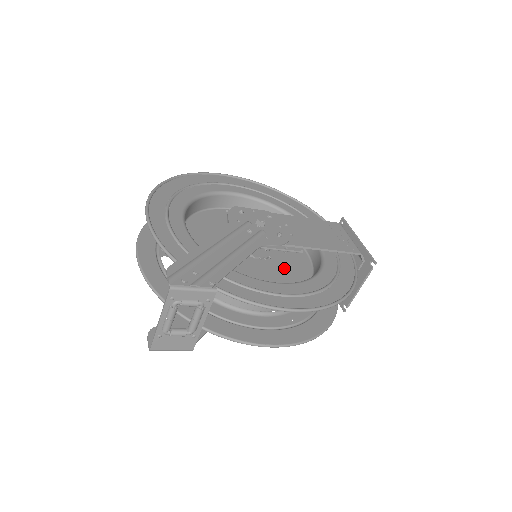
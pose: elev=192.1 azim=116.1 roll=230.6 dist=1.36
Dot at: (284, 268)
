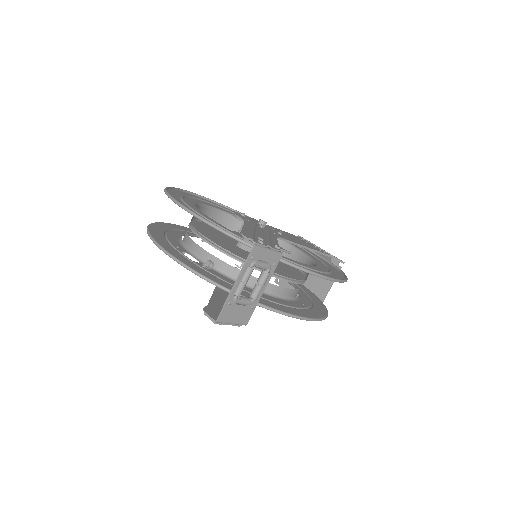
Dot at: (282, 265)
